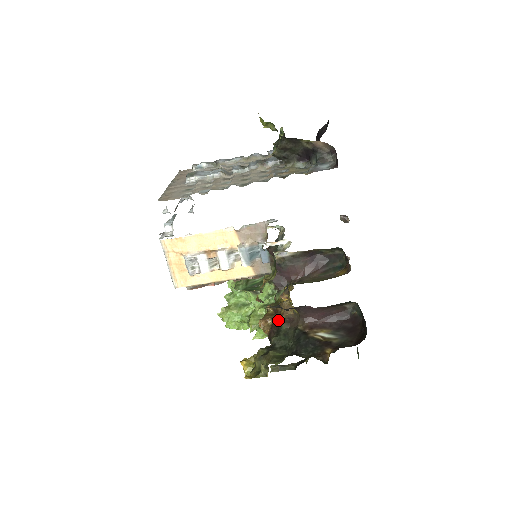
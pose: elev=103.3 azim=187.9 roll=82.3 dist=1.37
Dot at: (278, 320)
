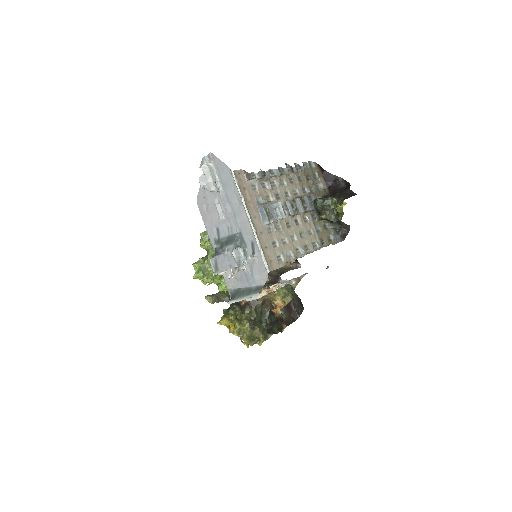
Dot at: occluded
